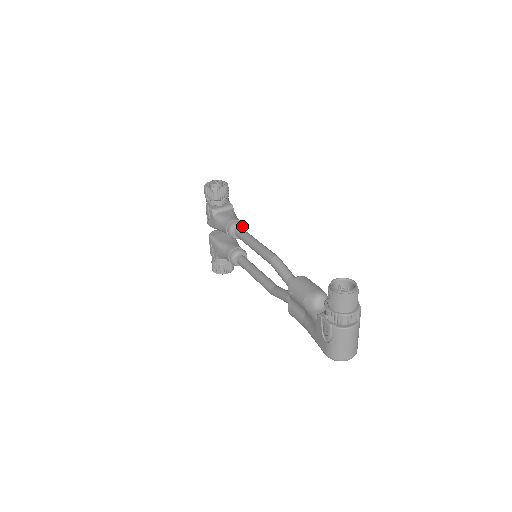
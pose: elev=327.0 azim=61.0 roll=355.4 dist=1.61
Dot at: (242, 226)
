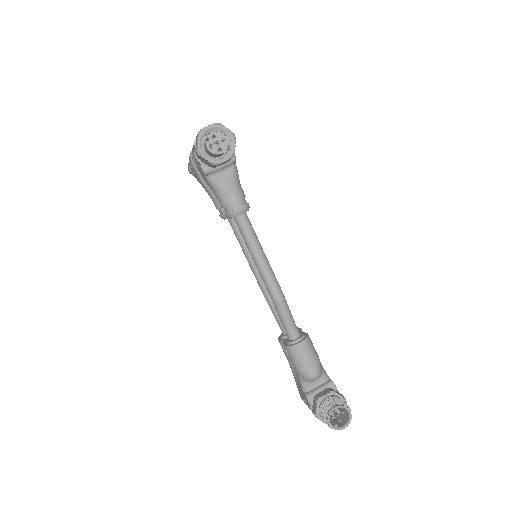
Dot at: (245, 212)
